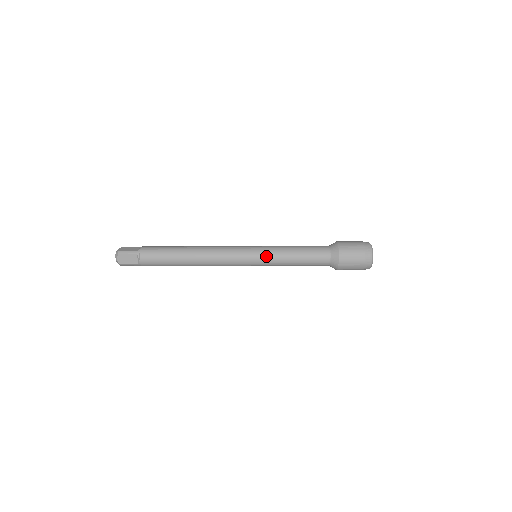
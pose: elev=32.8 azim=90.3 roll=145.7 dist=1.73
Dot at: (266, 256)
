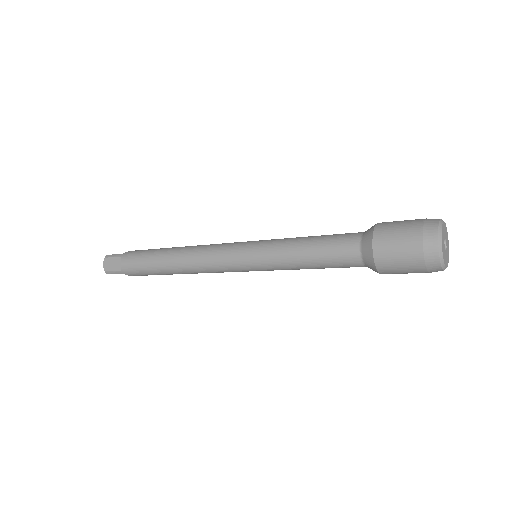
Dot at: (267, 269)
